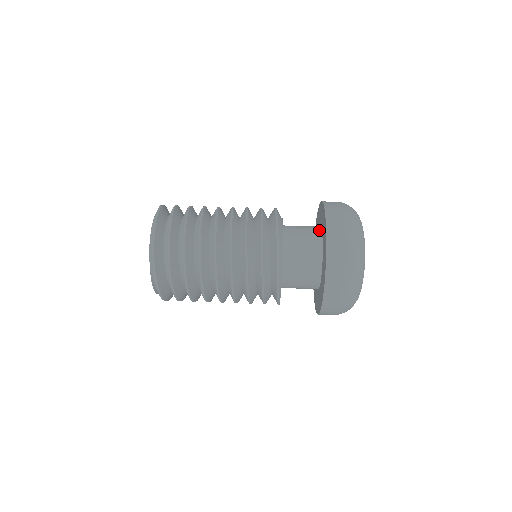
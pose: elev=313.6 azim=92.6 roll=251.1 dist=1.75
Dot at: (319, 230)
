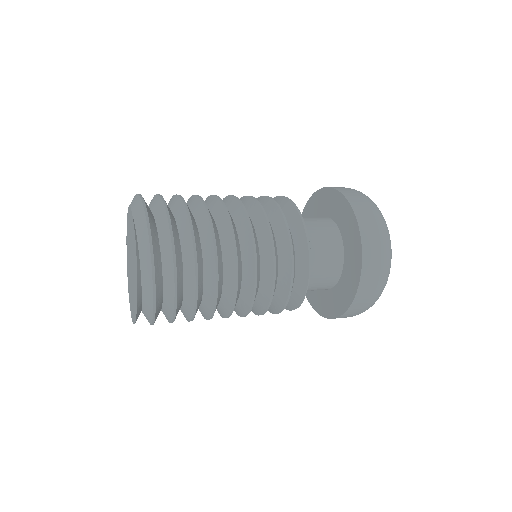
Dot at: occluded
